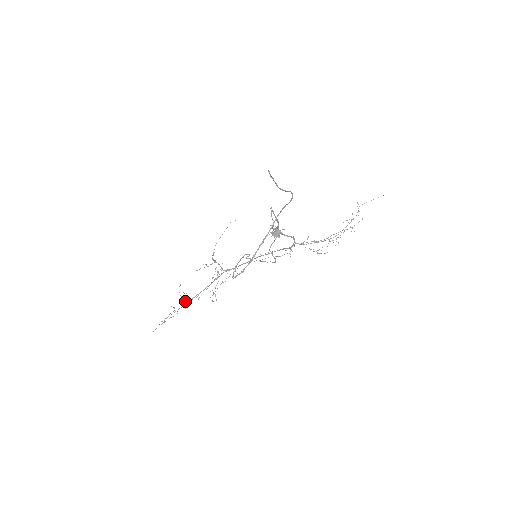
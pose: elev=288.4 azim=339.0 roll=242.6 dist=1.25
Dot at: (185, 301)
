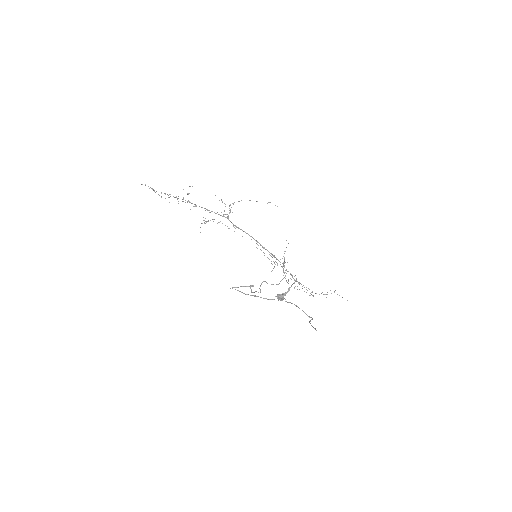
Dot at: (183, 199)
